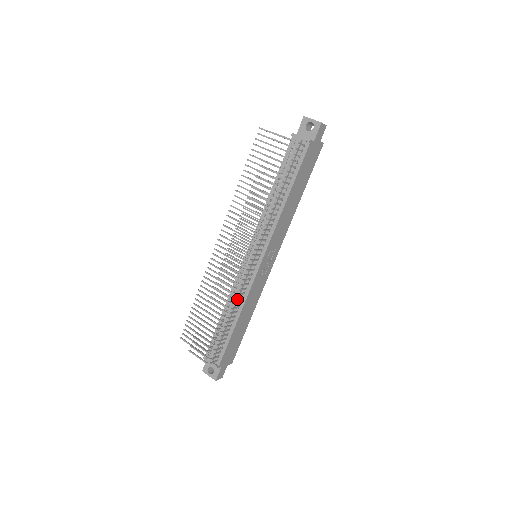
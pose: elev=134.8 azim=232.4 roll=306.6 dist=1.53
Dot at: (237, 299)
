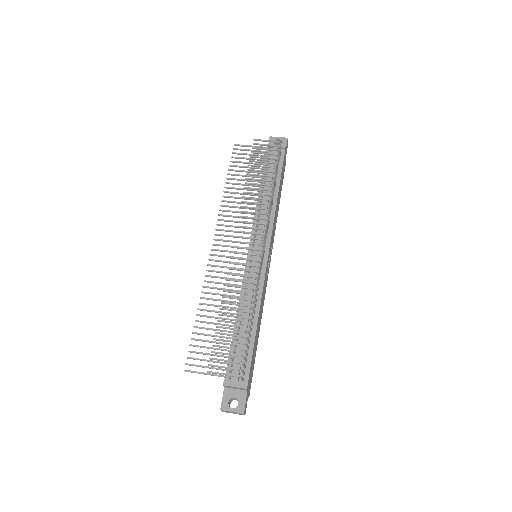
Dot at: (256, 291)
